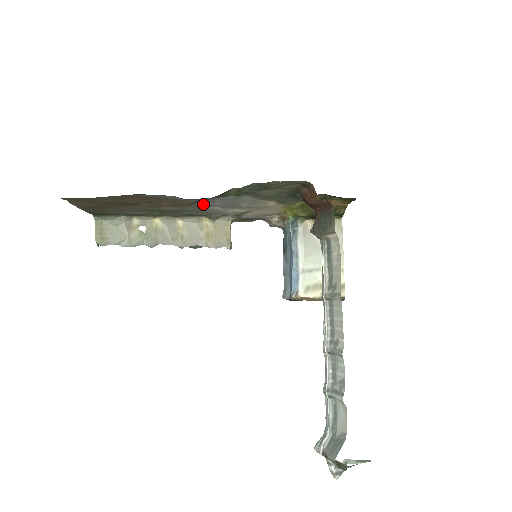
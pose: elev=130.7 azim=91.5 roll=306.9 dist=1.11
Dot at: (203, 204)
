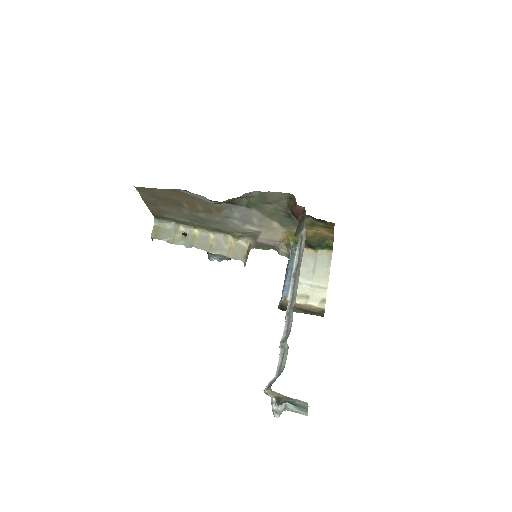
Dot at: (226, 214)
